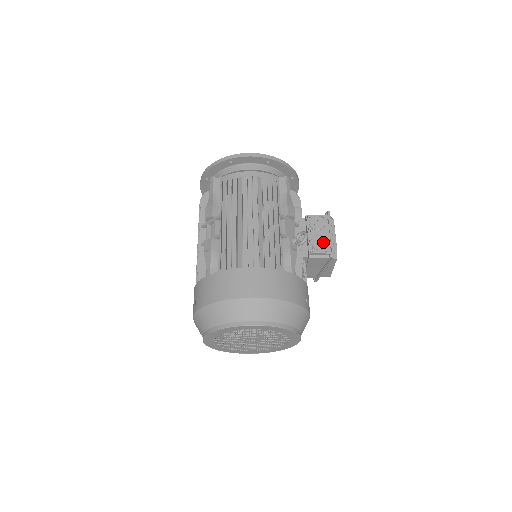
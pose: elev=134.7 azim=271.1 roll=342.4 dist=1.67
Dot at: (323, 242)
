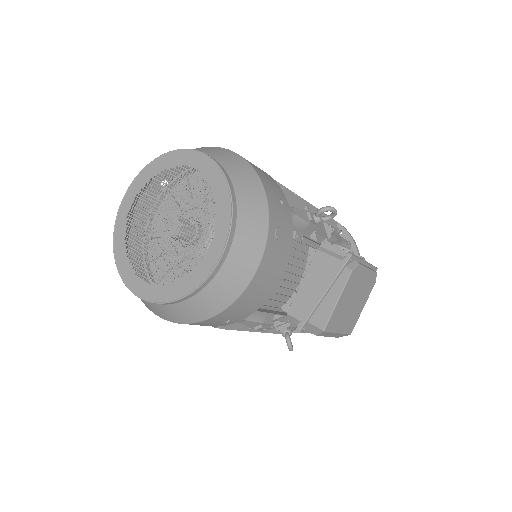
Dot at: (348, 249)
